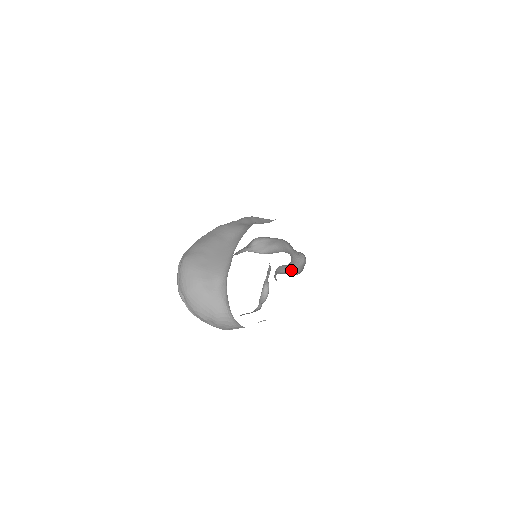
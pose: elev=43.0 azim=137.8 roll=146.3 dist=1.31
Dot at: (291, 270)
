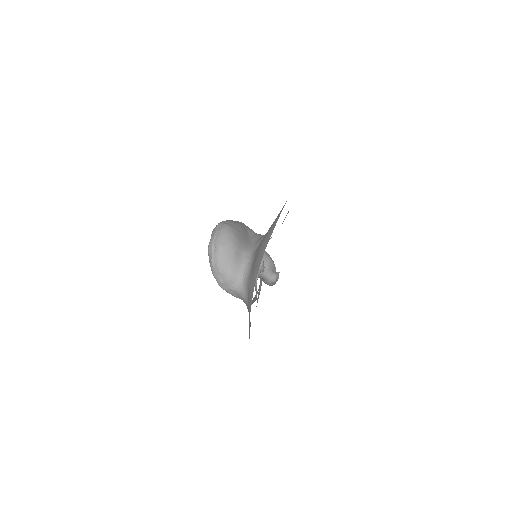
Dot at: (264, 281)
